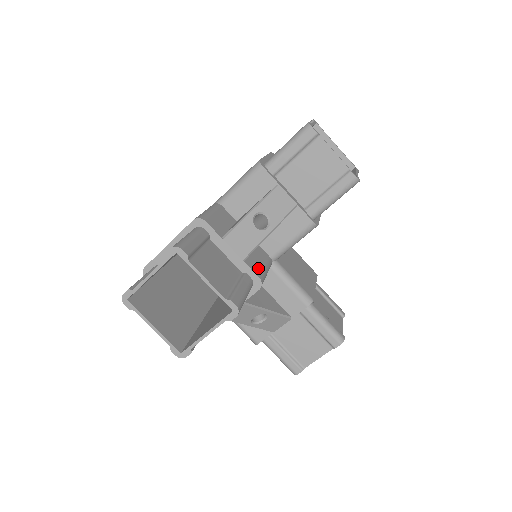
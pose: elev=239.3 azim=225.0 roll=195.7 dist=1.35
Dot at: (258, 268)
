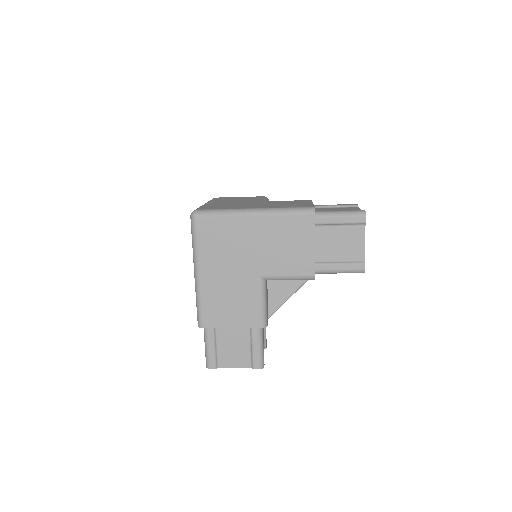
Dot at: occluded
